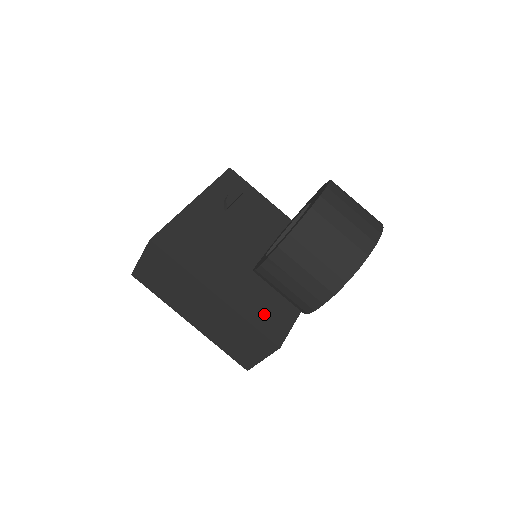
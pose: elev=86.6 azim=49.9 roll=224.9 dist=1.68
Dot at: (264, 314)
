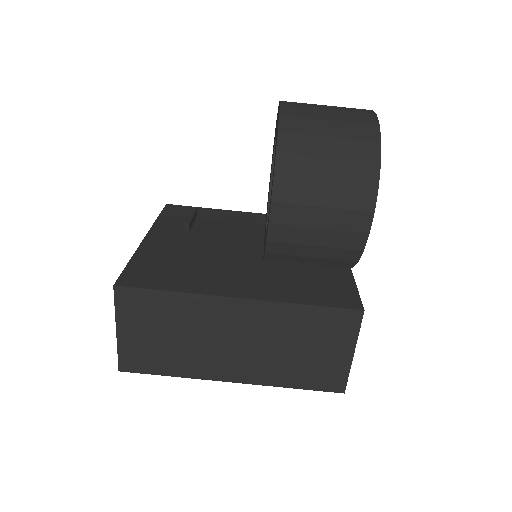
Dot at: (314, 290)
